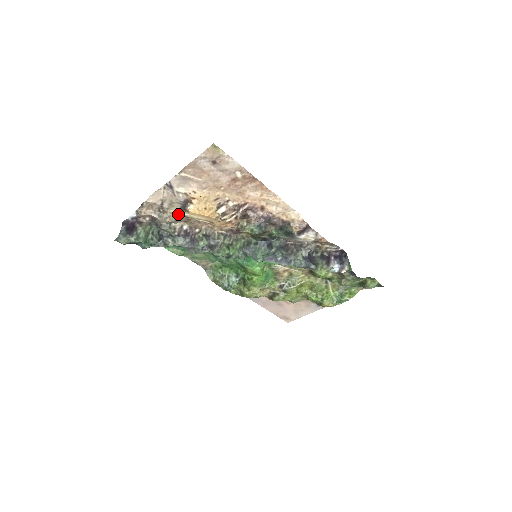
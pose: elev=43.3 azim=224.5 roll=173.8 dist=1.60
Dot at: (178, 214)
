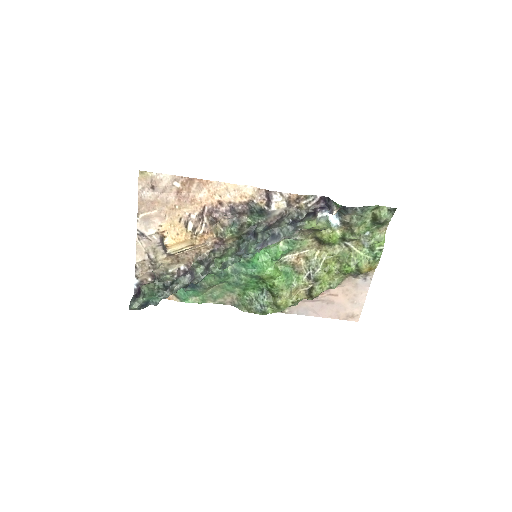
Dot at: (167, 258)
